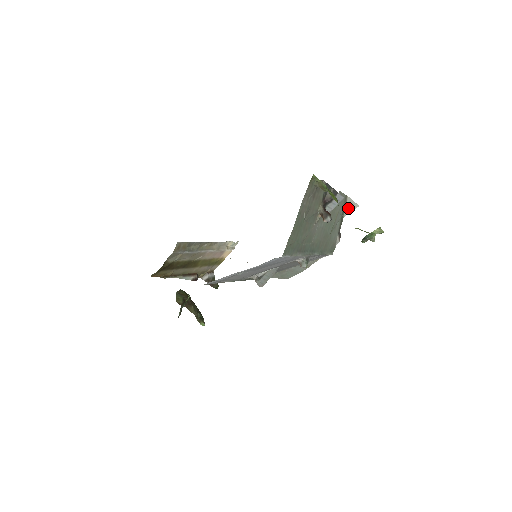
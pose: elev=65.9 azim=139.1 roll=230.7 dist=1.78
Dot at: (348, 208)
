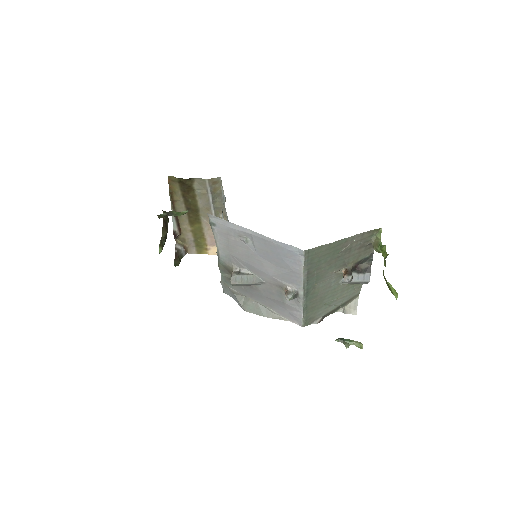
Dot at: (348, 307)
